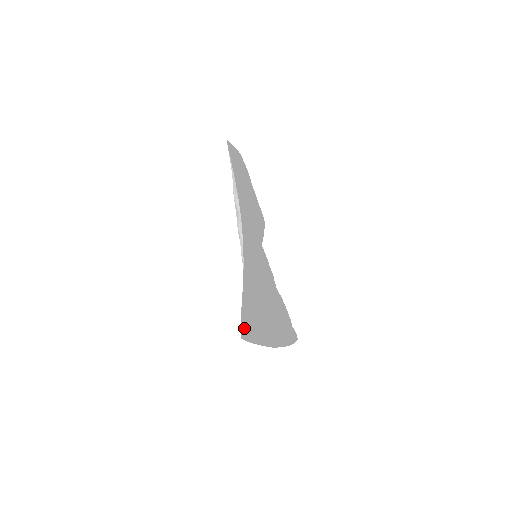
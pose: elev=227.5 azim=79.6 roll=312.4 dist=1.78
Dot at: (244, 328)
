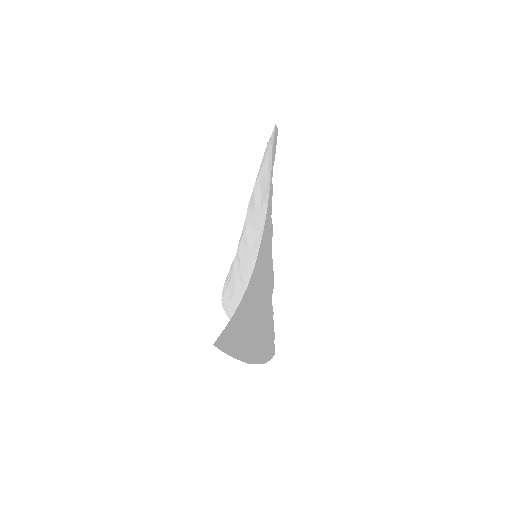
Dot at: (221, 339)
